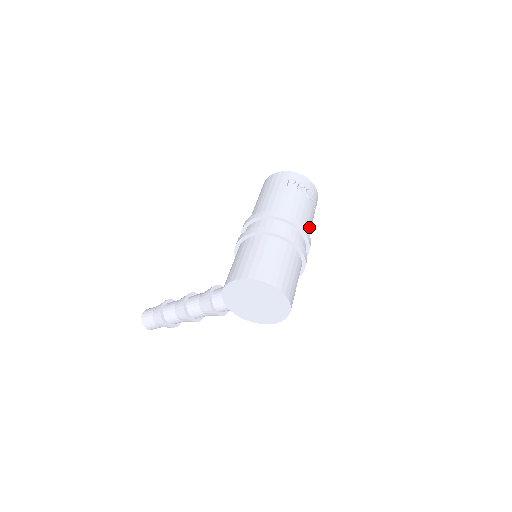
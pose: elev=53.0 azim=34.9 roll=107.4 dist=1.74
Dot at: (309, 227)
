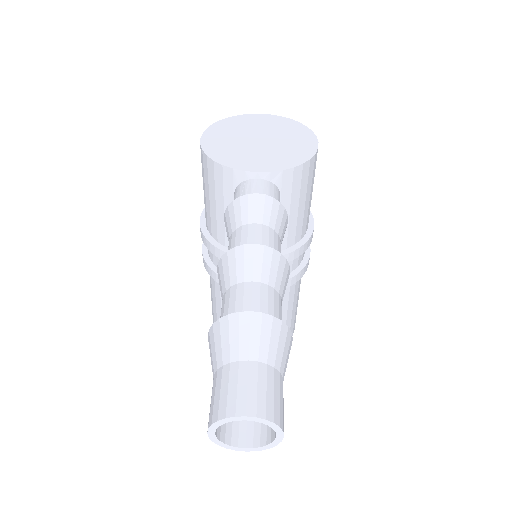
Dot at: occluded
